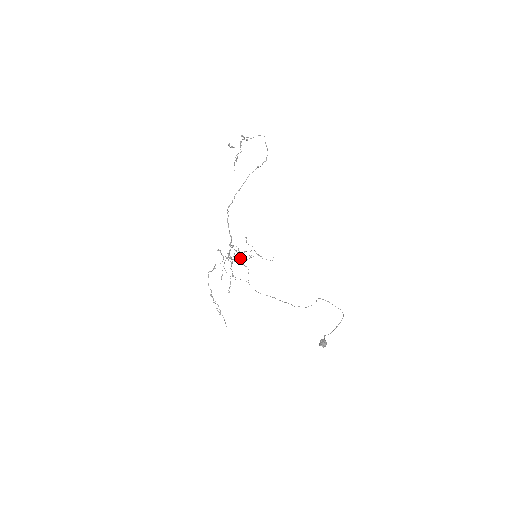
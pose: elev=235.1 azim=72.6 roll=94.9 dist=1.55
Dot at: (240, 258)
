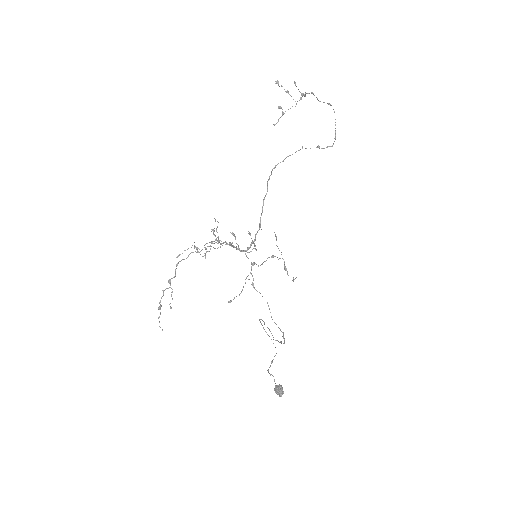
Dot at: (219, 242)
